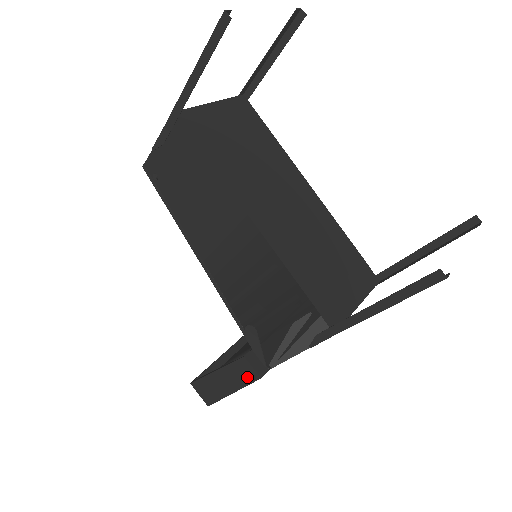
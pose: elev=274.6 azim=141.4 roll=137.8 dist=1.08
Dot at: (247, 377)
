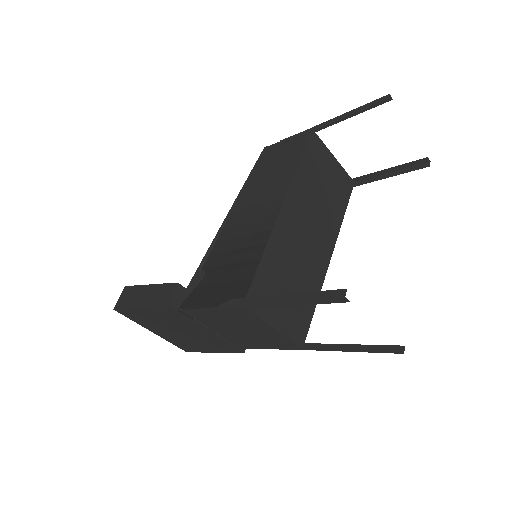
Dot at: (162, 299)
